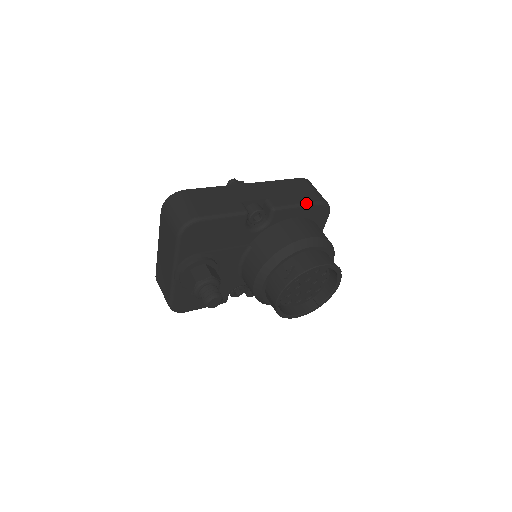
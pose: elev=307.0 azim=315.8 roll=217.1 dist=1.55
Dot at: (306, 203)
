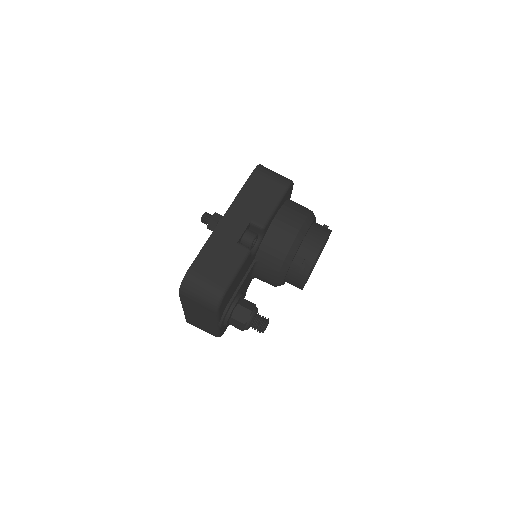
Dot at: (280, 199)
